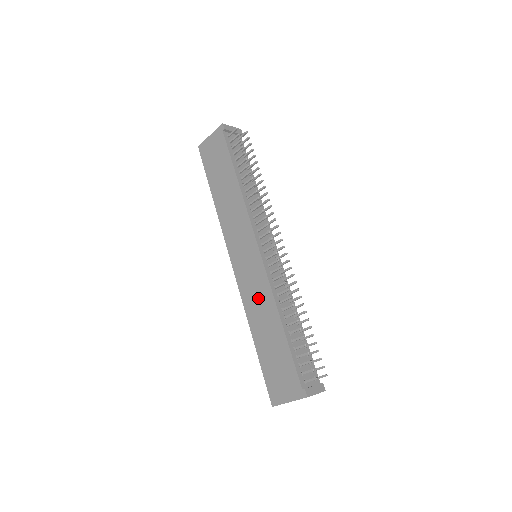
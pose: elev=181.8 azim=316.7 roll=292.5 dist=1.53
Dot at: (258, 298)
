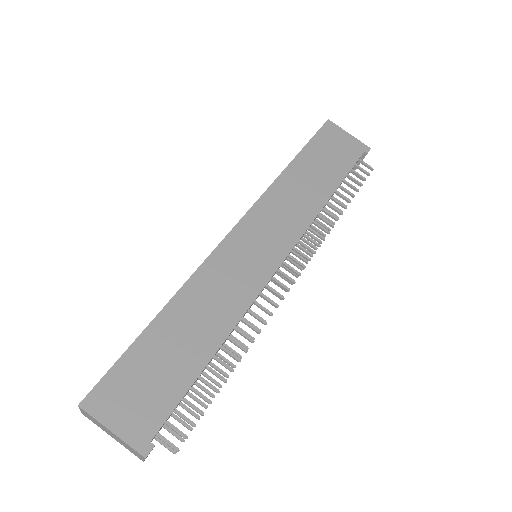
Dot at: (223, 292)
